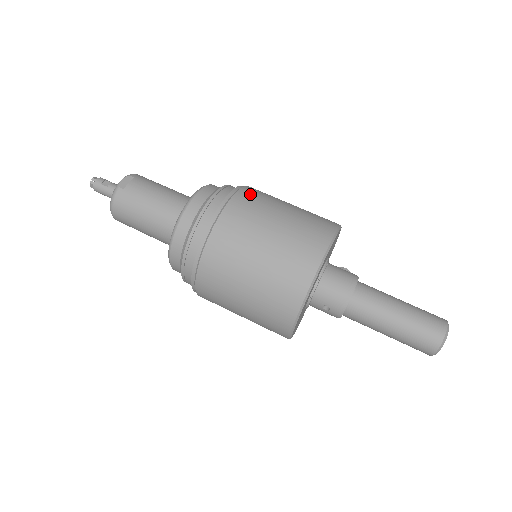
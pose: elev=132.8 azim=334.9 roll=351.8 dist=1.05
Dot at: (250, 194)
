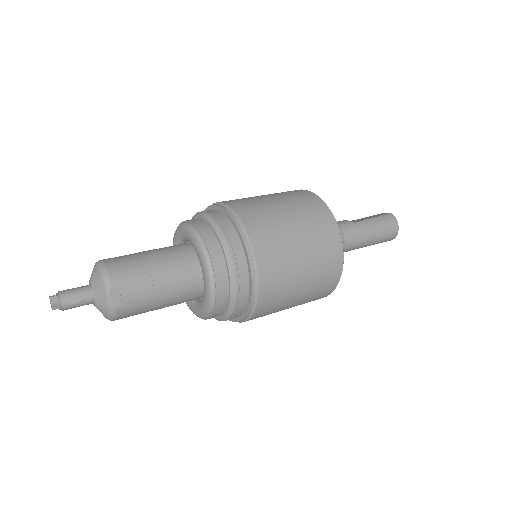
Dot at: (264, 245)
